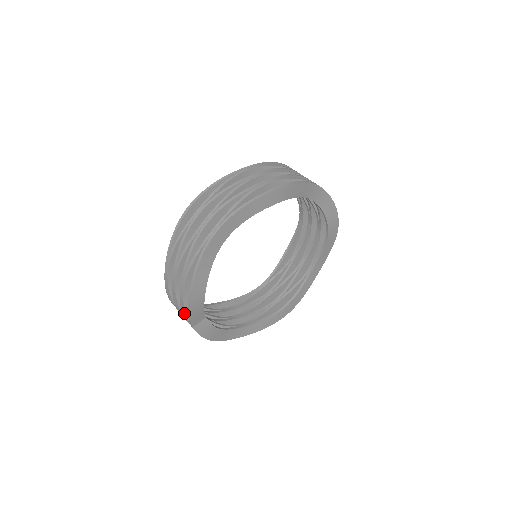
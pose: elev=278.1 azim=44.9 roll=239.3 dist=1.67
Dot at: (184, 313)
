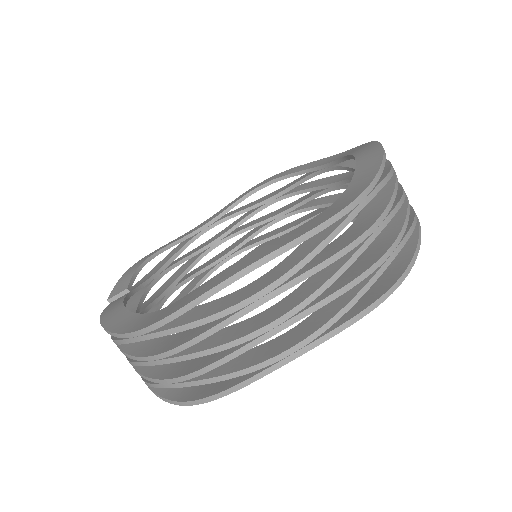
Dot at: occluded
